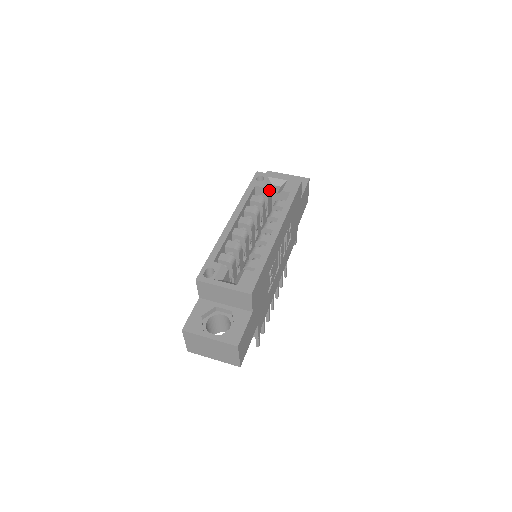
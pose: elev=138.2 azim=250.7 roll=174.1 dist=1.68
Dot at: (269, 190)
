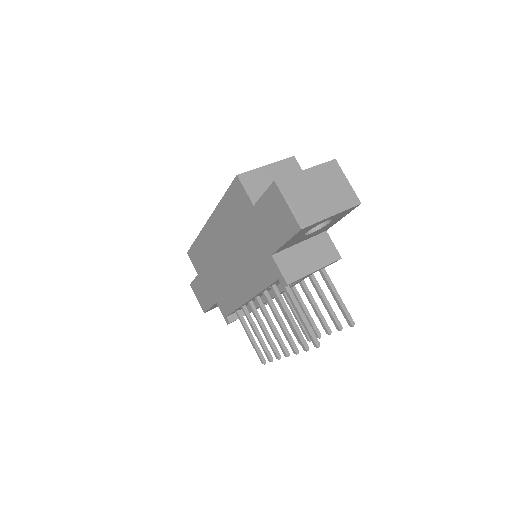
Dot at: occluded
